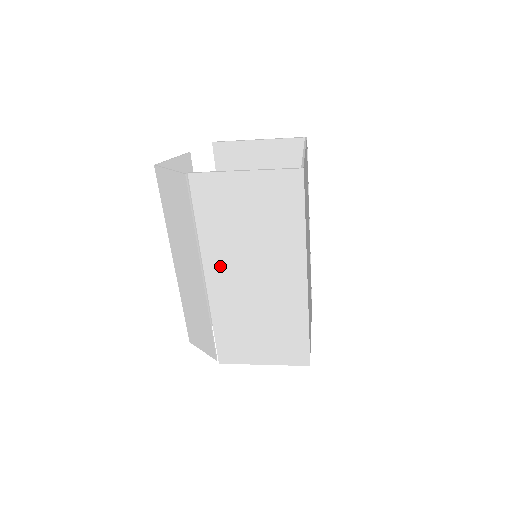
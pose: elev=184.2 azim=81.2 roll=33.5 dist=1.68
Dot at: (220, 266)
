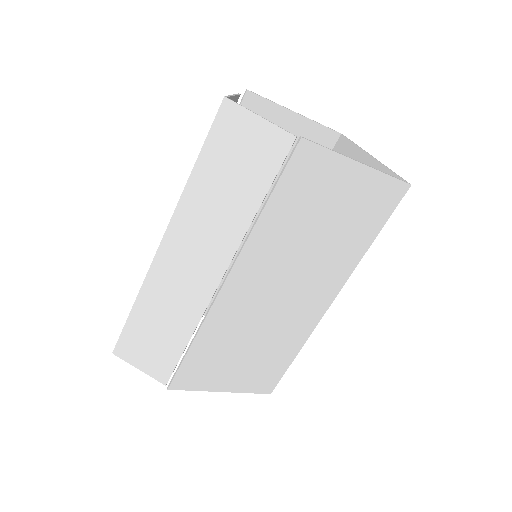
Dot at: (255, 268)
